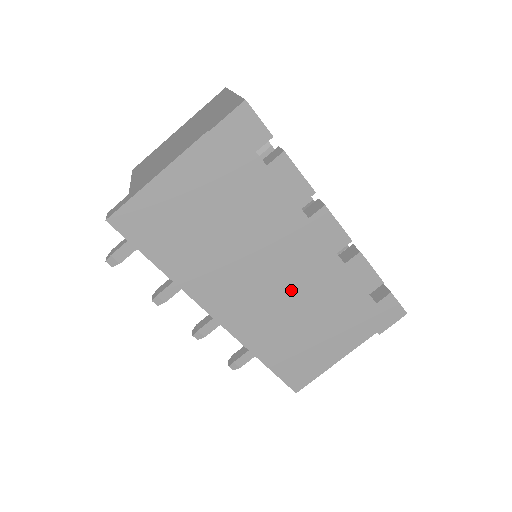
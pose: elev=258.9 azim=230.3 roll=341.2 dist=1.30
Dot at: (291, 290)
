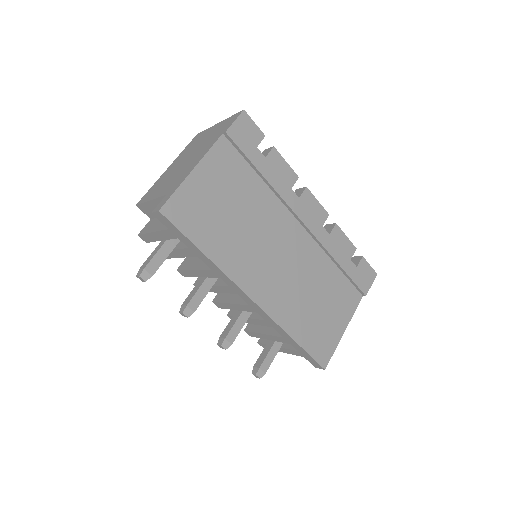
Dot at: (300, 264)
